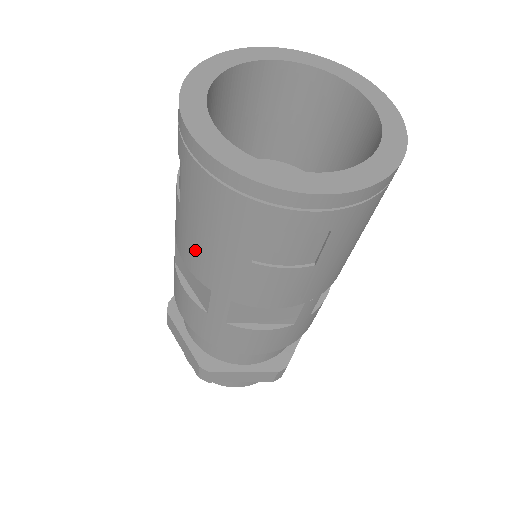
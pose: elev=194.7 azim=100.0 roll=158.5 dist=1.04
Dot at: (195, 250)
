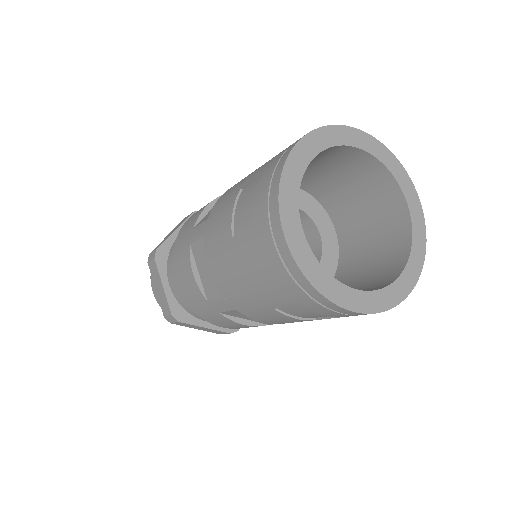
Dot at: (228, 273)
